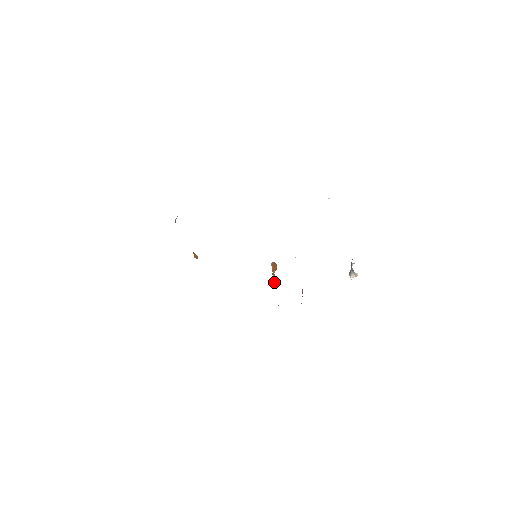
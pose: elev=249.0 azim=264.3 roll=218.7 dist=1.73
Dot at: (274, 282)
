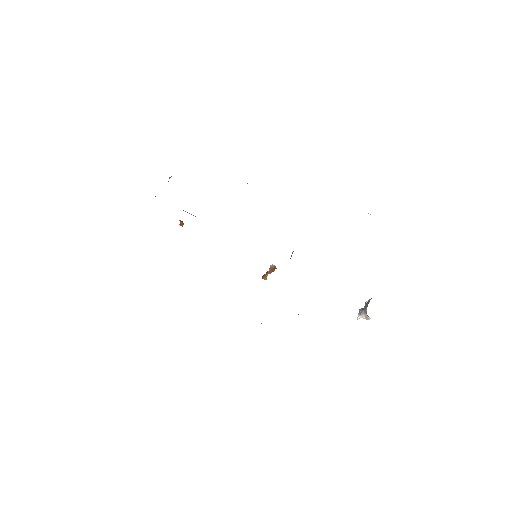
Dot at: (264, 277)
